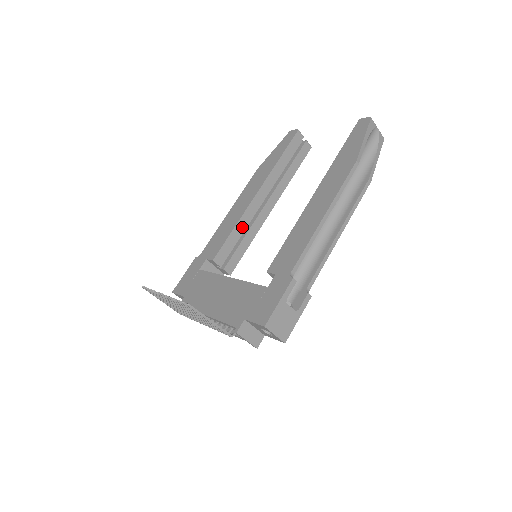
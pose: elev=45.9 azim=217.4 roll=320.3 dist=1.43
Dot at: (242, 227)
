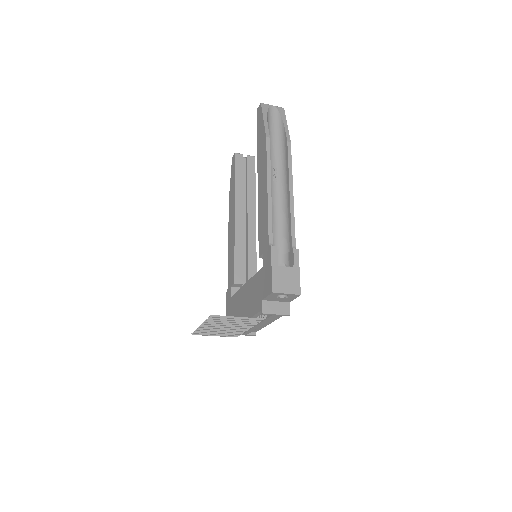
Dot at: (241, 246)
